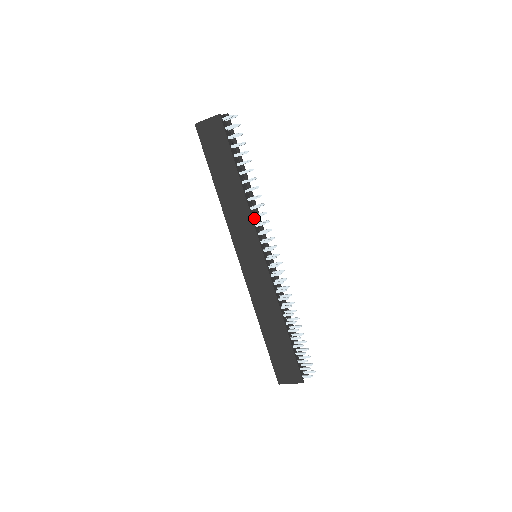
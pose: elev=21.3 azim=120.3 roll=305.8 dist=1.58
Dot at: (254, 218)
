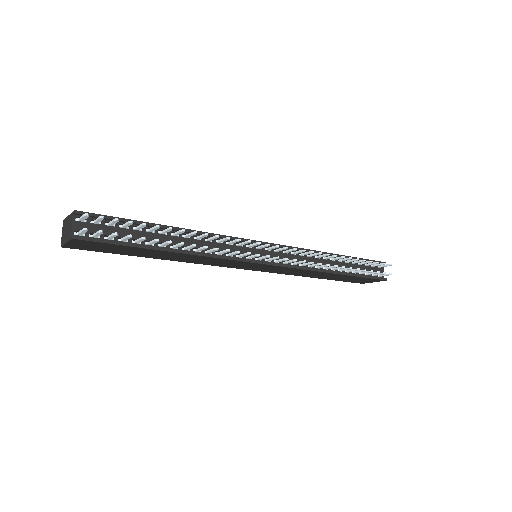
Dot at: (221, 246)
